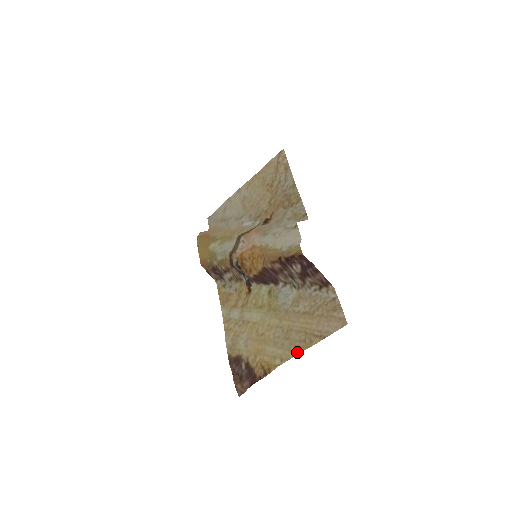
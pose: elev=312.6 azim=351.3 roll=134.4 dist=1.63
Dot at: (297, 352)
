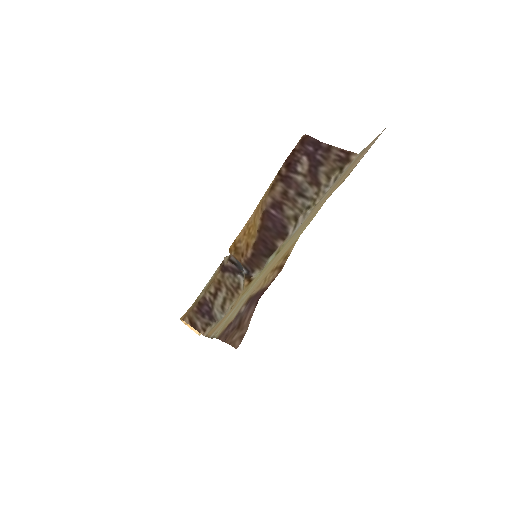
Dot at: occluded
